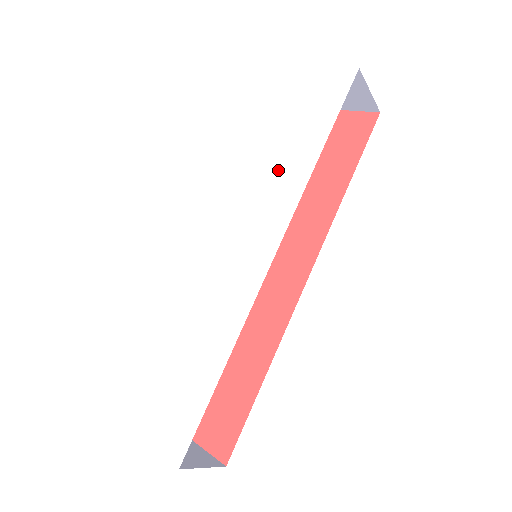
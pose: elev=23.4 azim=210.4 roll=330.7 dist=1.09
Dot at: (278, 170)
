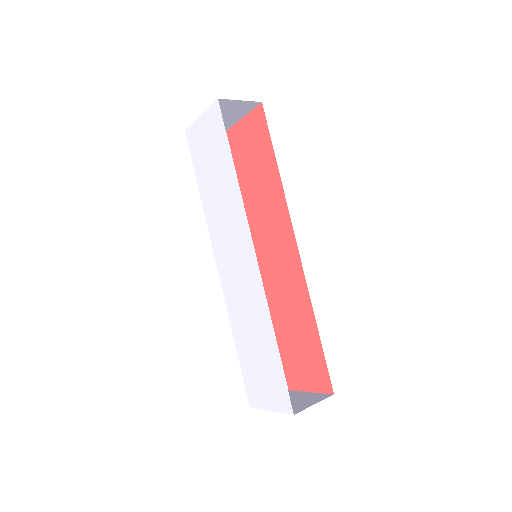
Dot at: (223, 198)
